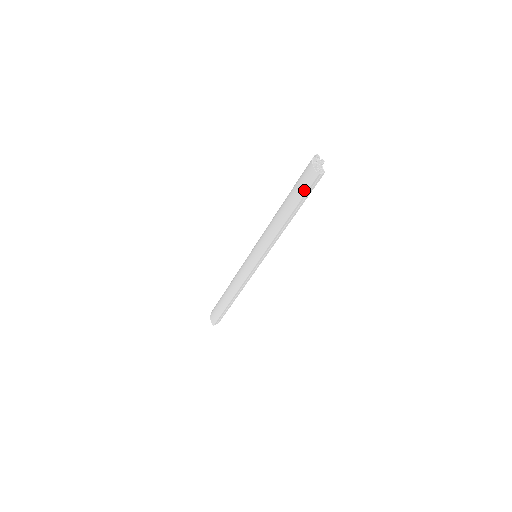
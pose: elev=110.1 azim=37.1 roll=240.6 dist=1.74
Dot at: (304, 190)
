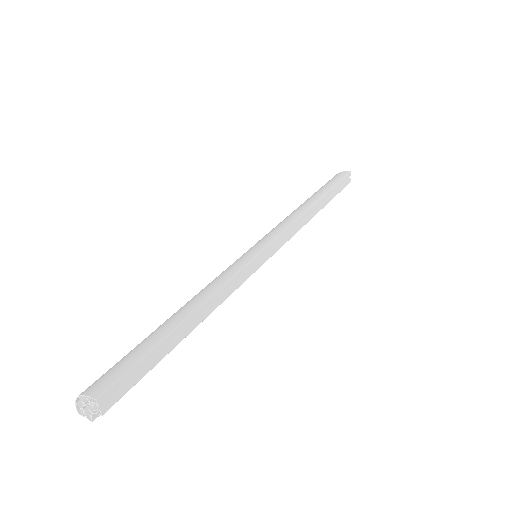
Dot at: (337, 180)
